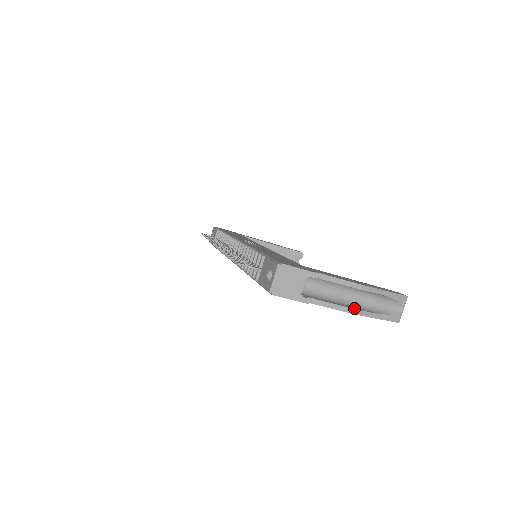
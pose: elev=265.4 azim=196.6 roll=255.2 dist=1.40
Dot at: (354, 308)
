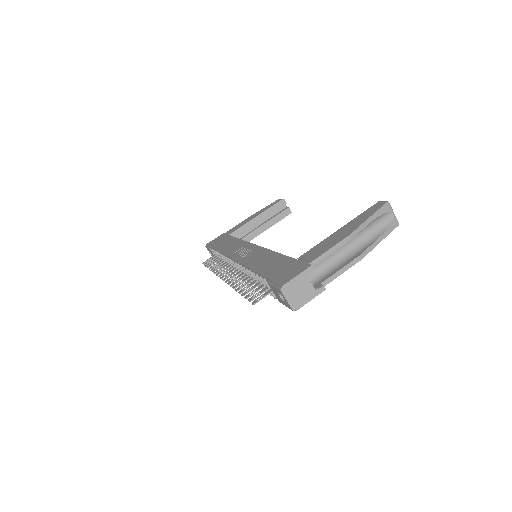
Dot at: (359, 254)
